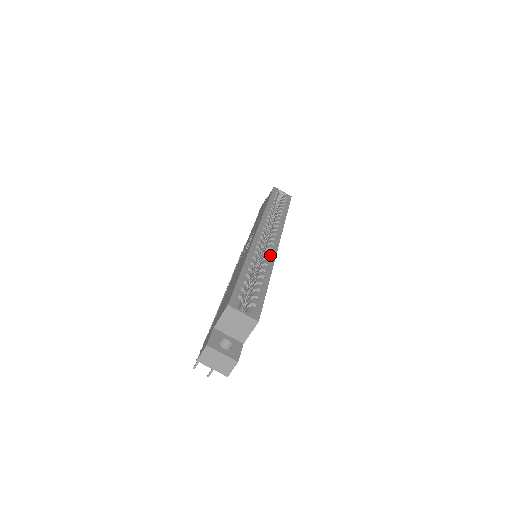
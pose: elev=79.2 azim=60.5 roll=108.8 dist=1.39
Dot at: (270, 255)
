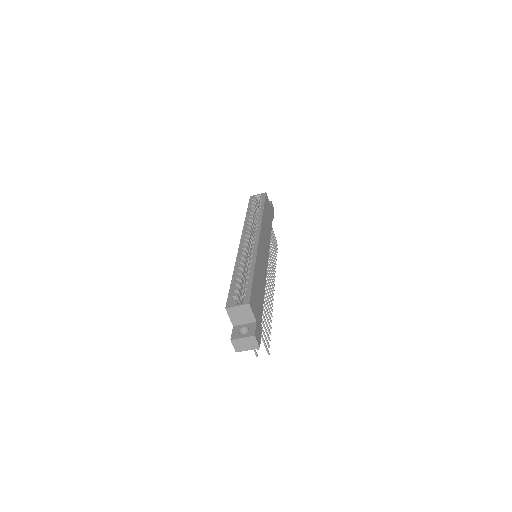
Dot at: (252, 252)
